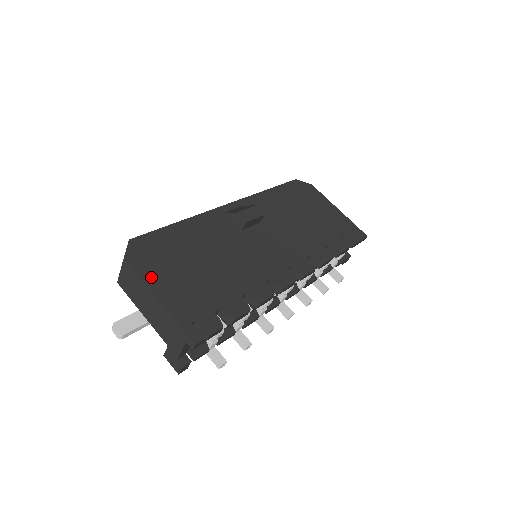
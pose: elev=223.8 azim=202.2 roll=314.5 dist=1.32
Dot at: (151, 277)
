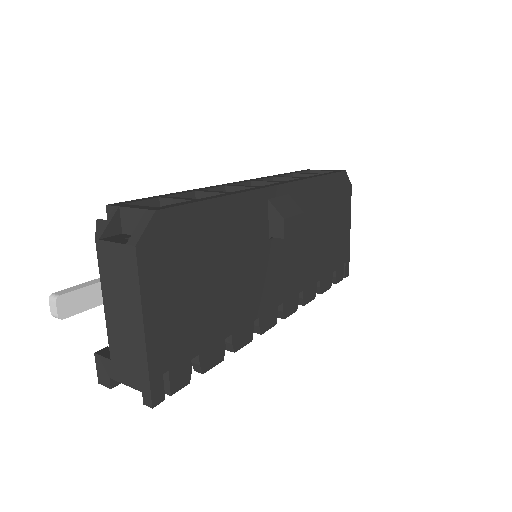
Dot at: (153, 290)
